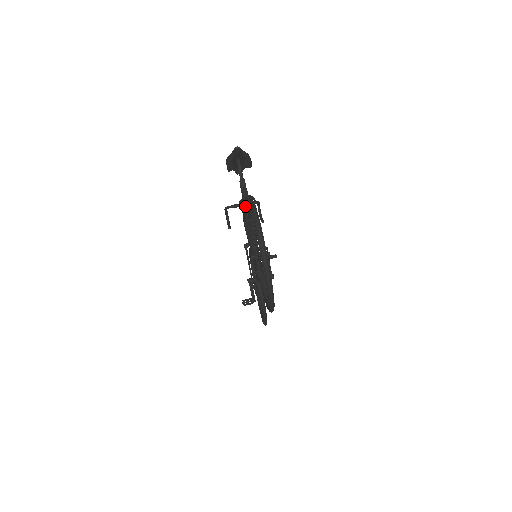
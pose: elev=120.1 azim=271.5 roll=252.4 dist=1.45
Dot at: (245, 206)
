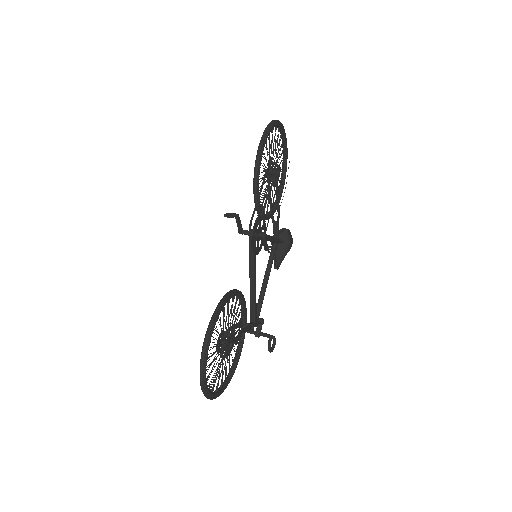
Dot at: occluded
